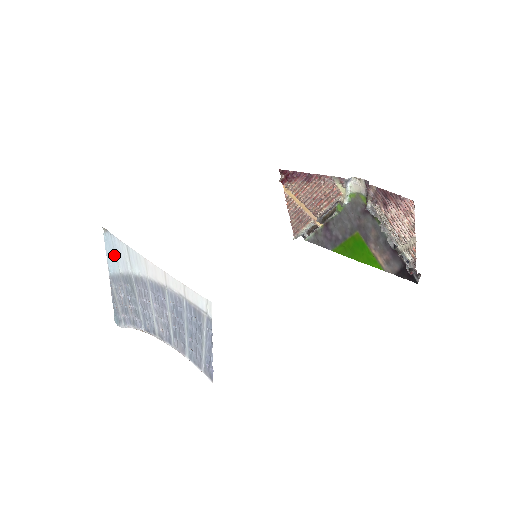
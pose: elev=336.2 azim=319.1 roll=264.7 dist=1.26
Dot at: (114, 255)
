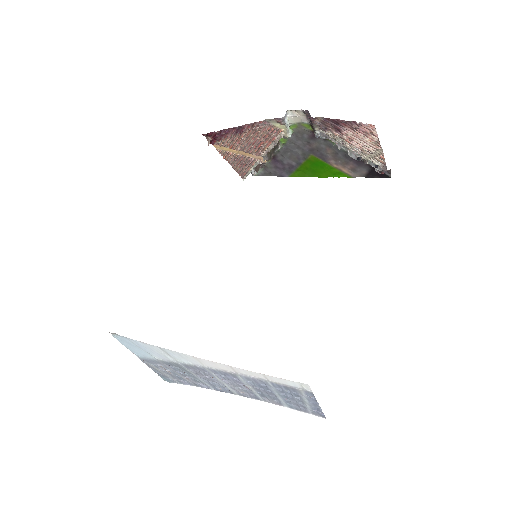
Dot at: (140, 349)
